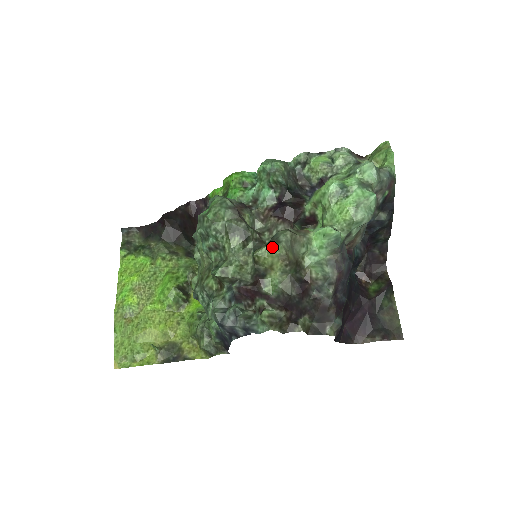
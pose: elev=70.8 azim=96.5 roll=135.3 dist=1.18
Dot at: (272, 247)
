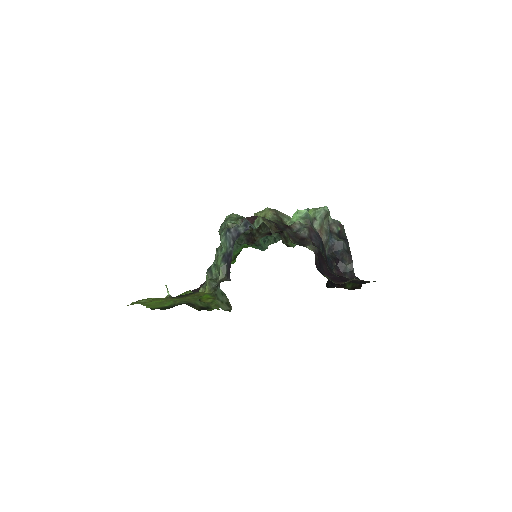
Dot at: (265, 209)
